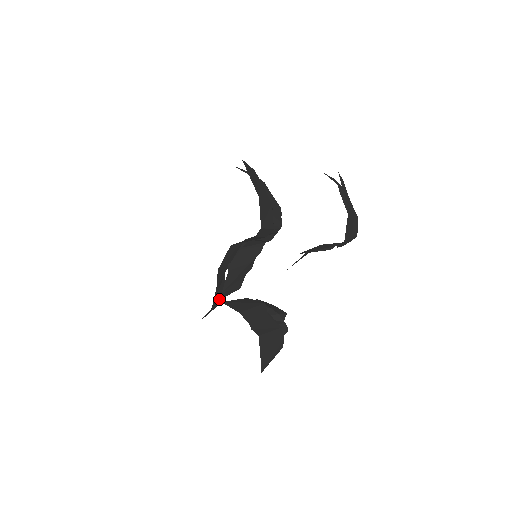
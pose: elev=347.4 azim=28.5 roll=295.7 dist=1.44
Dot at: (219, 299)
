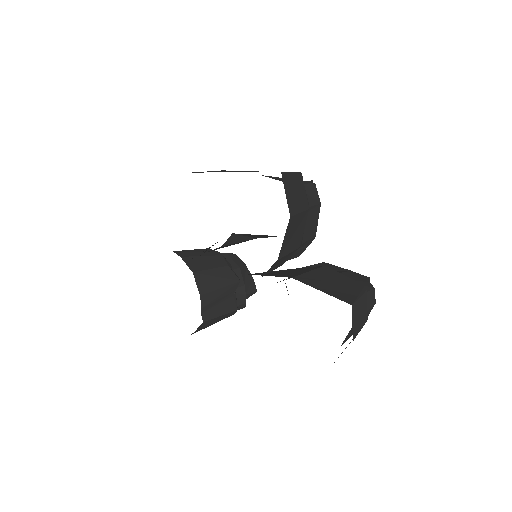
Dot at: occluded
